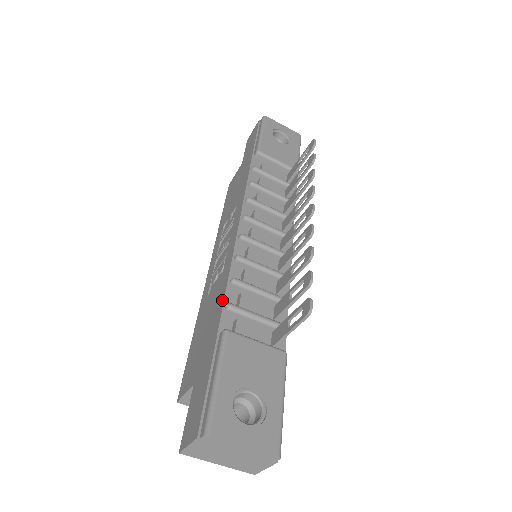
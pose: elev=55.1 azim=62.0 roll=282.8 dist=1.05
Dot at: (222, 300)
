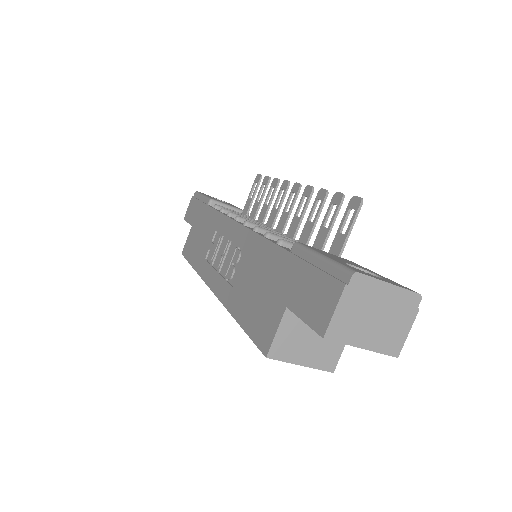
Dot at: (268, 245)
